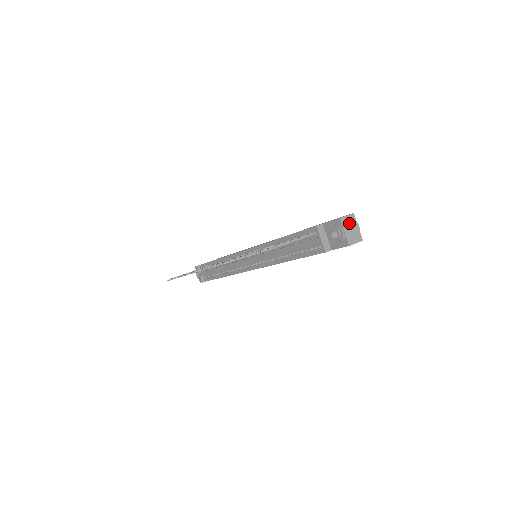
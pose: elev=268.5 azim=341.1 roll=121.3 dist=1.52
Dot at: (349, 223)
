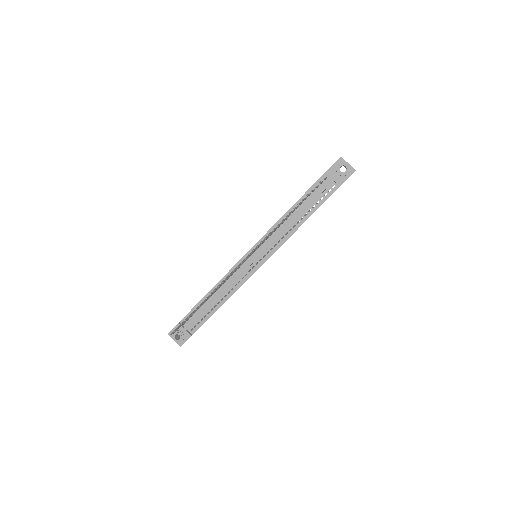
Dot at: occluded
